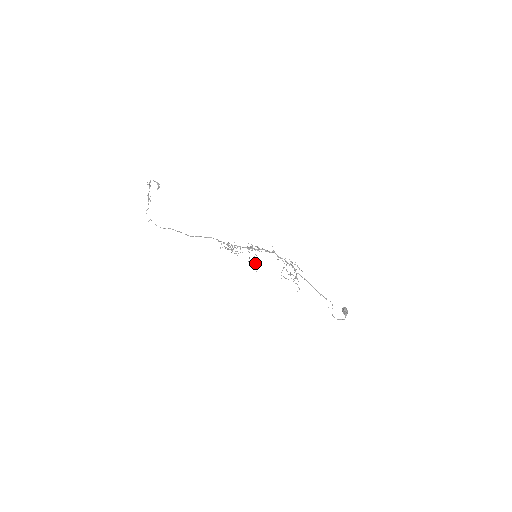
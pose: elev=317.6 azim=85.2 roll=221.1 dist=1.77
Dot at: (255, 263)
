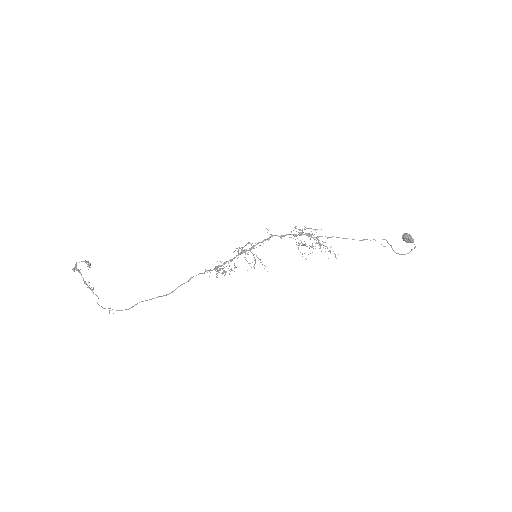
Dot at: occluded
